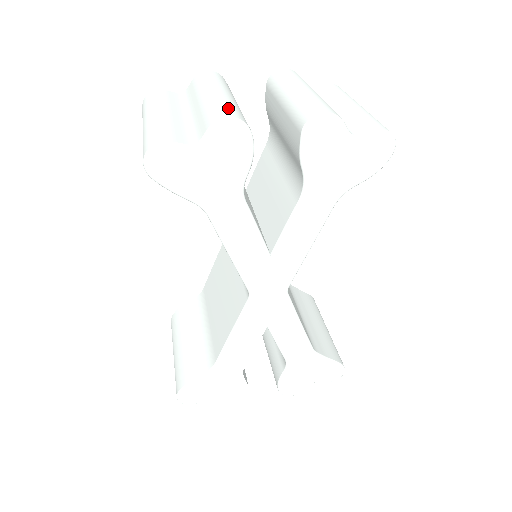
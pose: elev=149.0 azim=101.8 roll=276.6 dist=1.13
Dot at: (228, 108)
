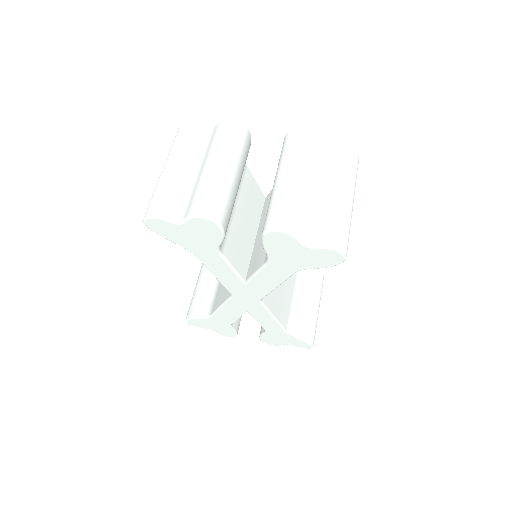
Dot at: (210, 199)
